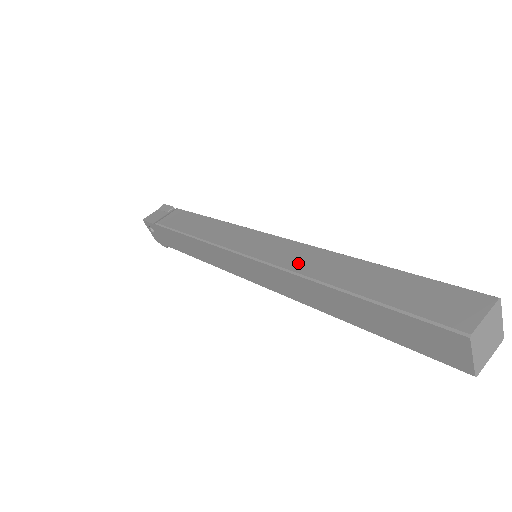
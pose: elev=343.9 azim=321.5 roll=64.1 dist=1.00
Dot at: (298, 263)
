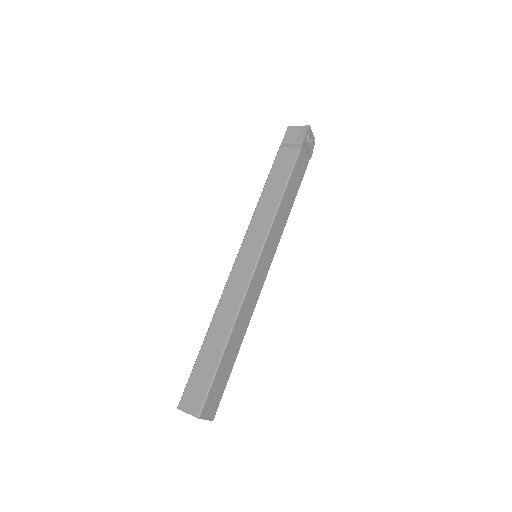
Dot at: (226, 300)
